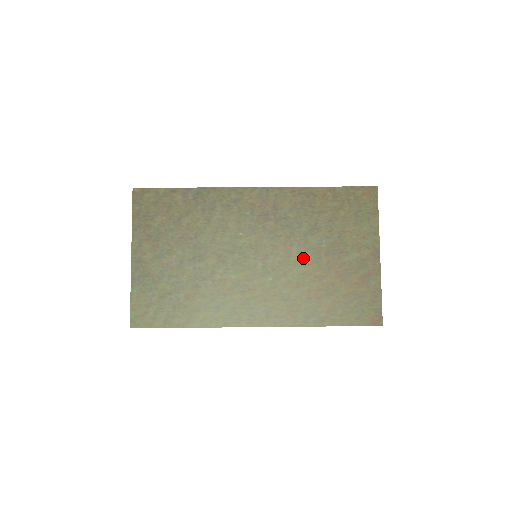
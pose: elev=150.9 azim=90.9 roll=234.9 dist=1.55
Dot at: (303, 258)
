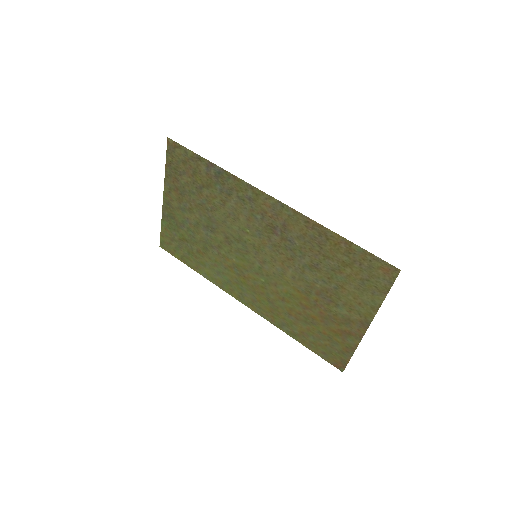
Dot at: (295, 283)
